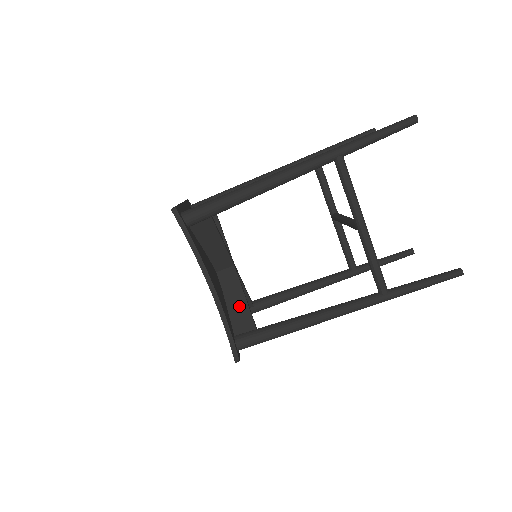
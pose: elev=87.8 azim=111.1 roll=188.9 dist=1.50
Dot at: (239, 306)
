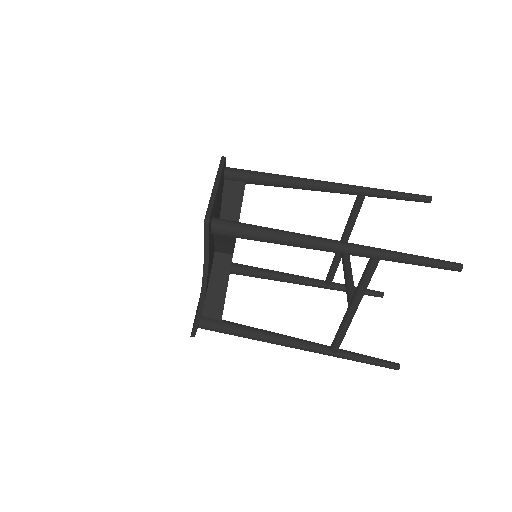
Dot at: (218, 294)
